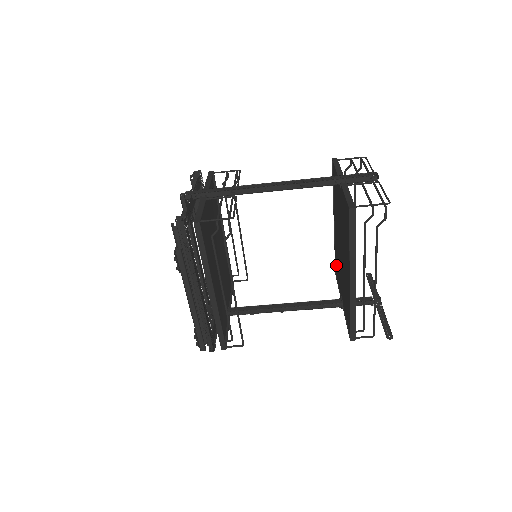
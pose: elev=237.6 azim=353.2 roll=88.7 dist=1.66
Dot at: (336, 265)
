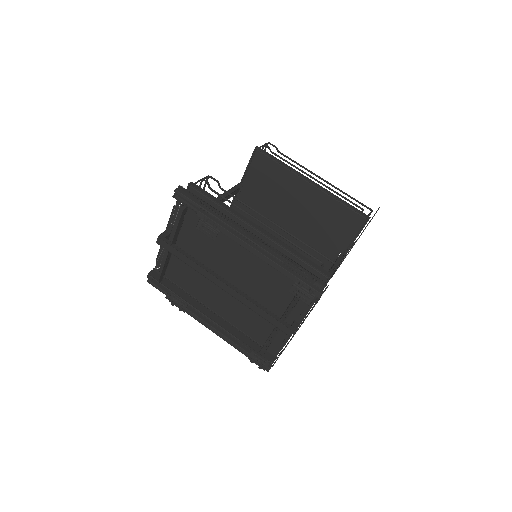
Dot at: occluded
